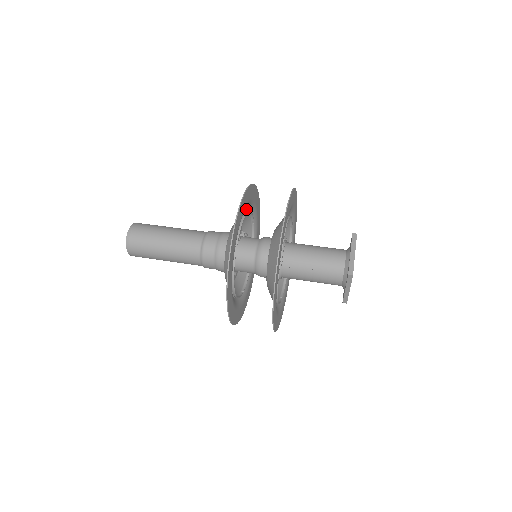
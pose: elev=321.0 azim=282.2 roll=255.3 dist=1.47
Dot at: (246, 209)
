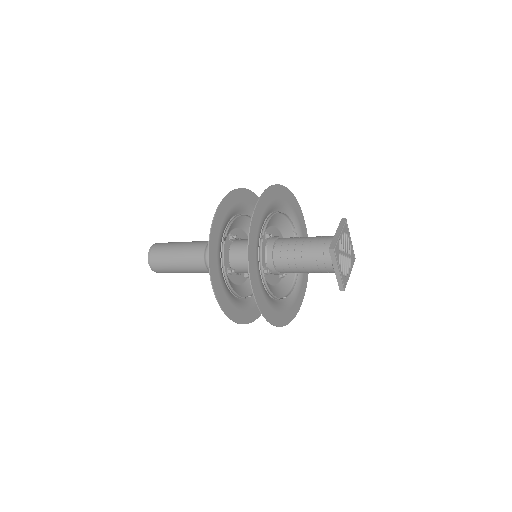
Dot at: (246, 214)
